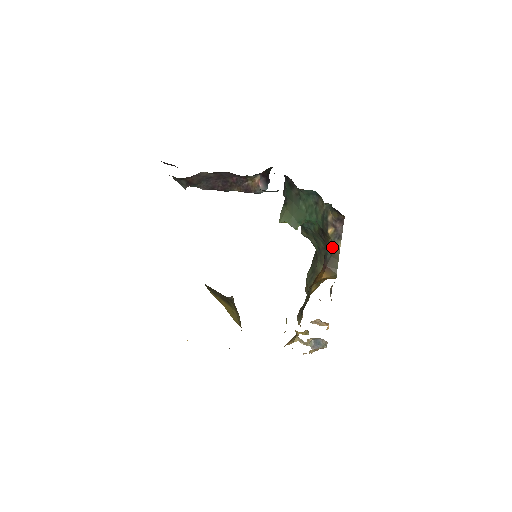
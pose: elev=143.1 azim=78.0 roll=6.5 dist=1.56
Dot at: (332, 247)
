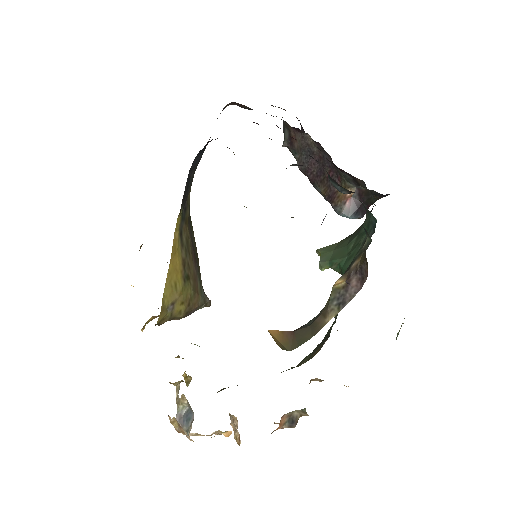
Dot at: (323, 311)
